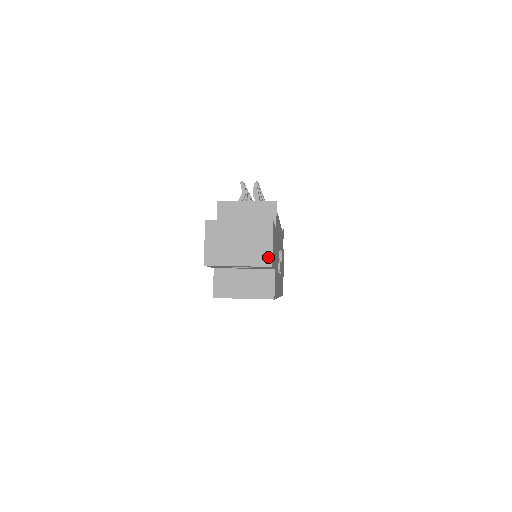
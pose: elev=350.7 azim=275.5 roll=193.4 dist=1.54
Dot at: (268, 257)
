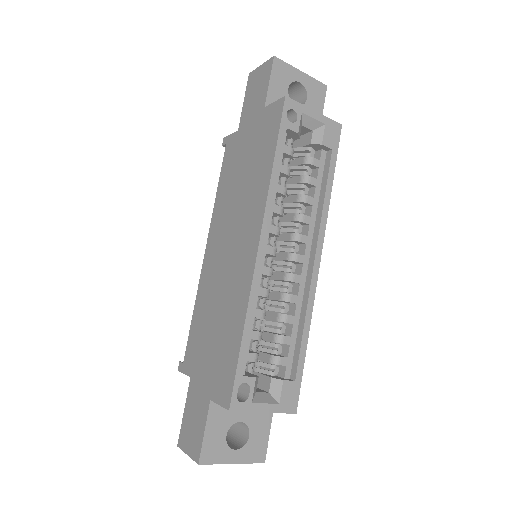
Dot at: occluded
